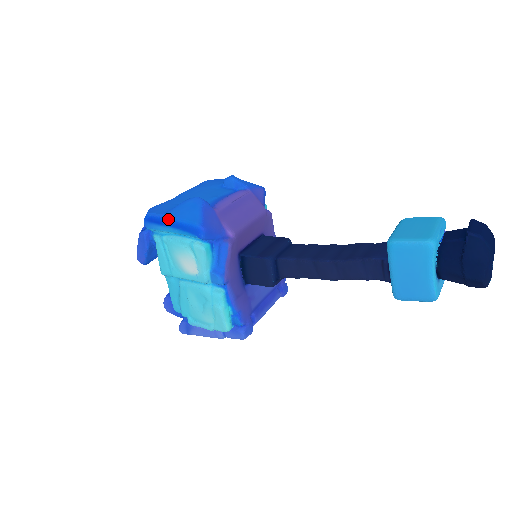
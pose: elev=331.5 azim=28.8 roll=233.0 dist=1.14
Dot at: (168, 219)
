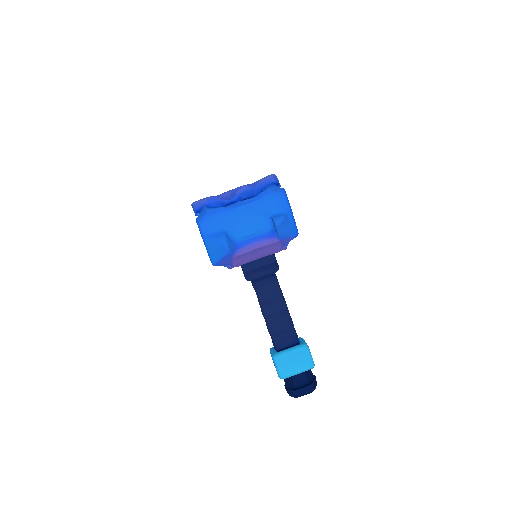
Dot at: (204, 242)
